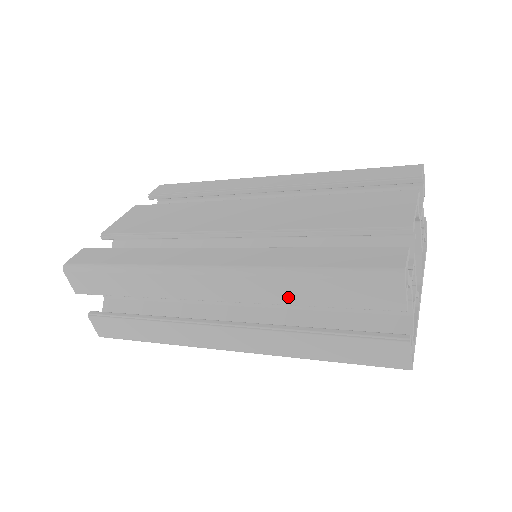
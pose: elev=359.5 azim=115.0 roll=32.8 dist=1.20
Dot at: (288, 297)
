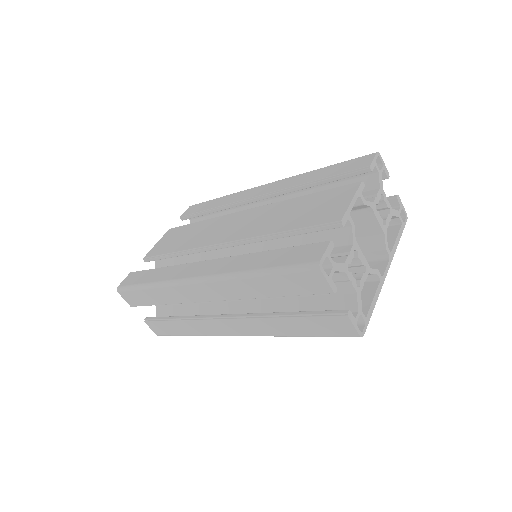
Dot at: (255, 292)
